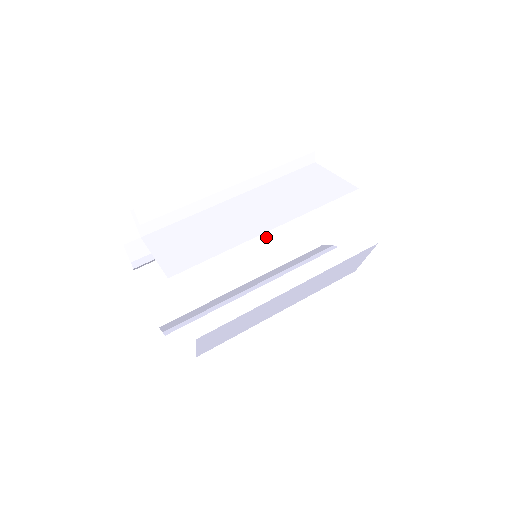
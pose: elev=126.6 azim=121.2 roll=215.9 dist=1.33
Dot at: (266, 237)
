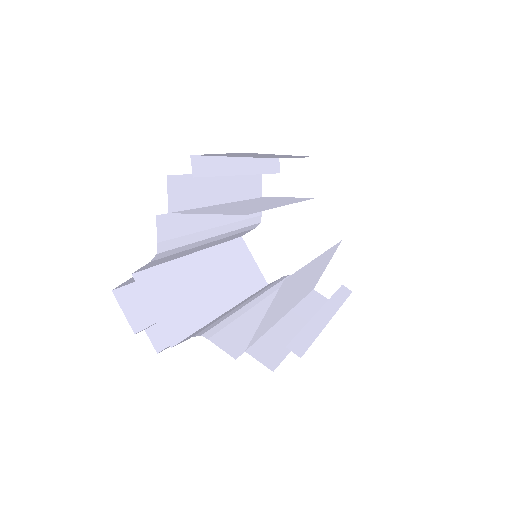
Dot at: (230, 269)
